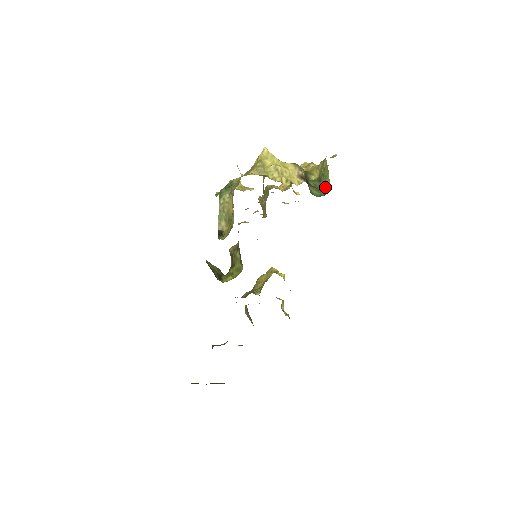
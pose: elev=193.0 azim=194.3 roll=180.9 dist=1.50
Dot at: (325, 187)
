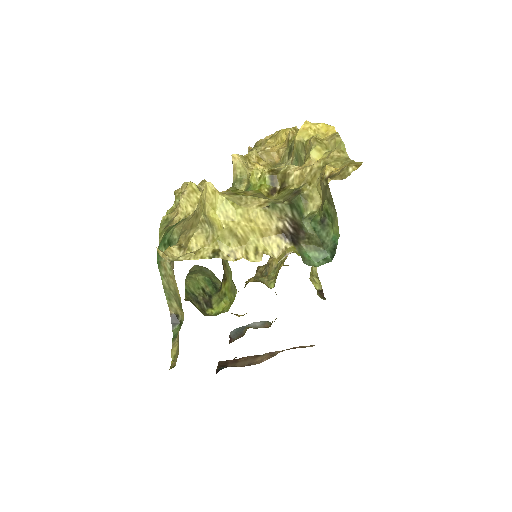
Dot at: (332, 241)
